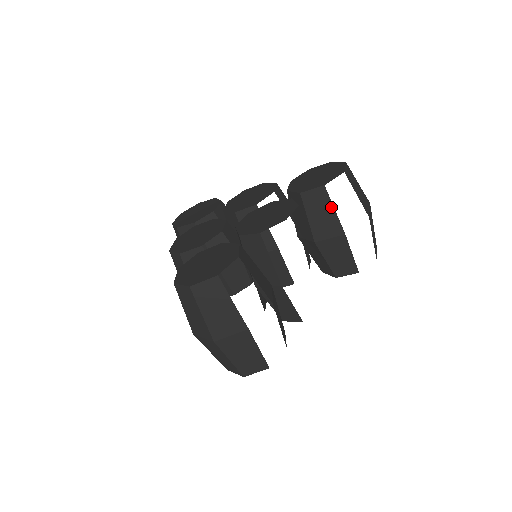
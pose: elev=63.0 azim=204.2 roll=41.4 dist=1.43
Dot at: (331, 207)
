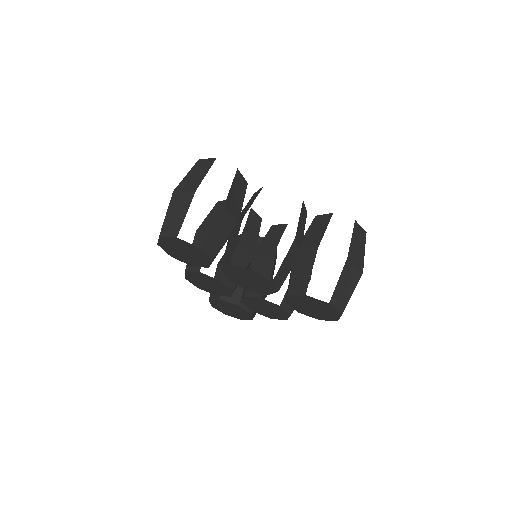
Dot at: (325, 227)
